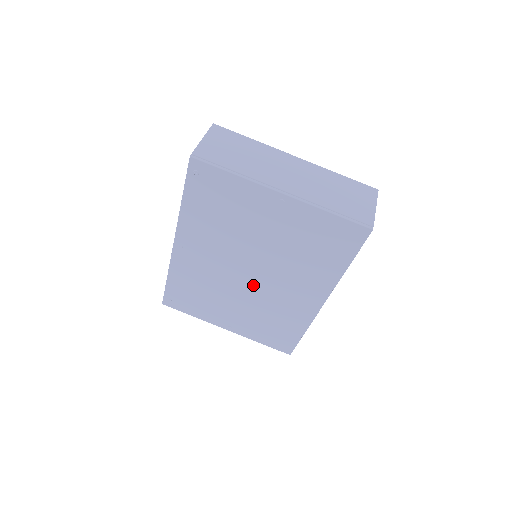
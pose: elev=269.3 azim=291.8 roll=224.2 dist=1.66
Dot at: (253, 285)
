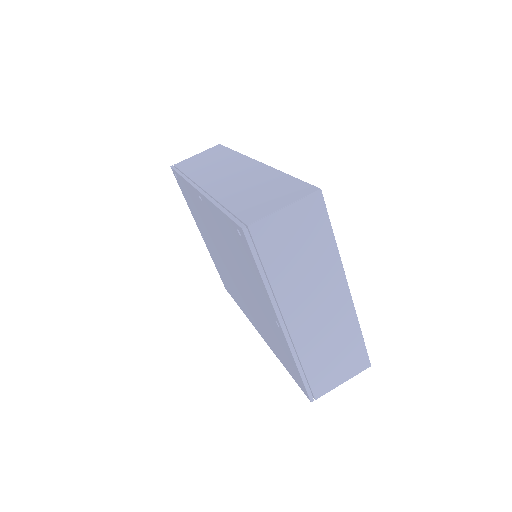
Dot at: occluded
